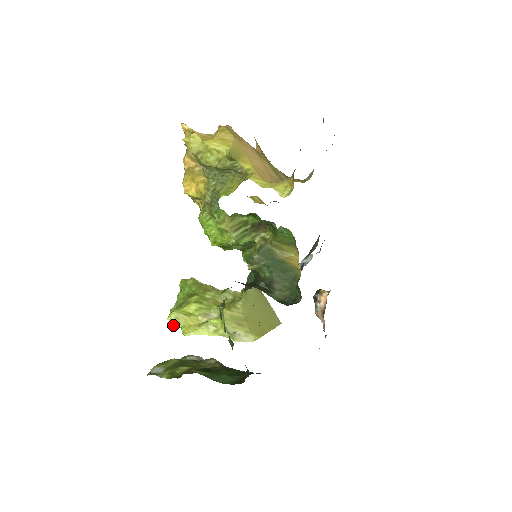
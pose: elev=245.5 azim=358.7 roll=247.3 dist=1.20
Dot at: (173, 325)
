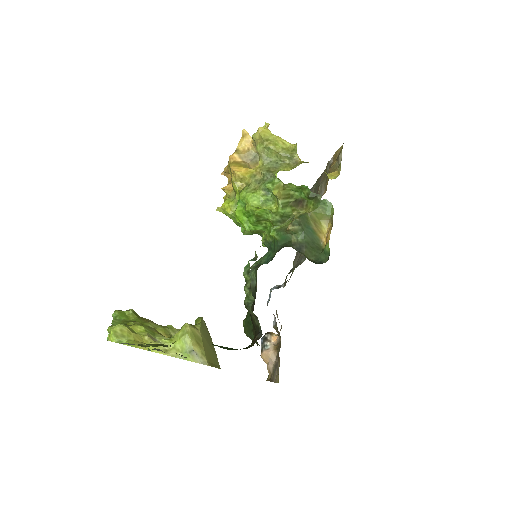
Dot at: (116, 337)
